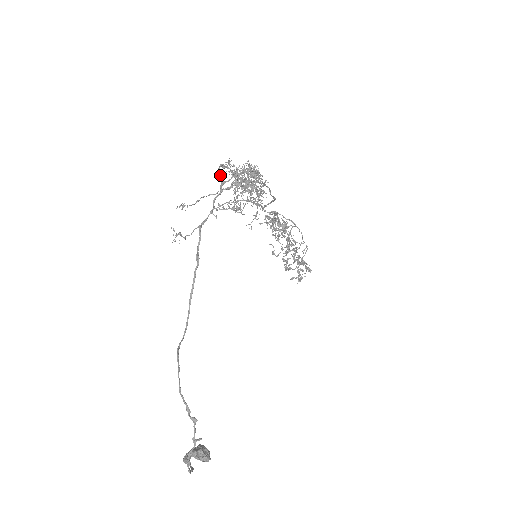
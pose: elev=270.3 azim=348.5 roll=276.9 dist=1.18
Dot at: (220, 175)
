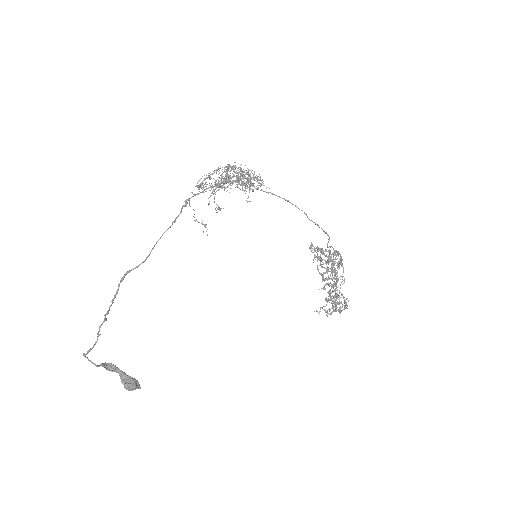
Dot at: occluded
